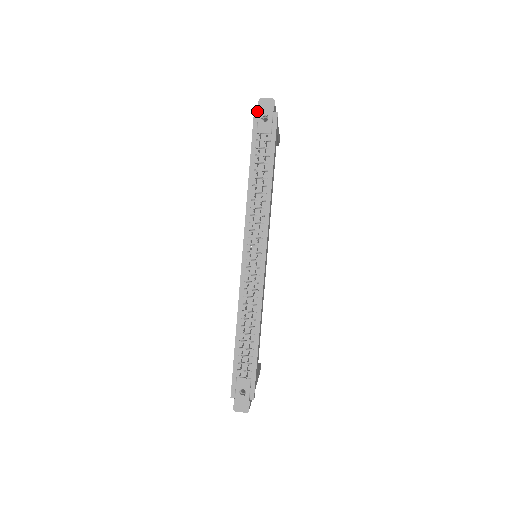
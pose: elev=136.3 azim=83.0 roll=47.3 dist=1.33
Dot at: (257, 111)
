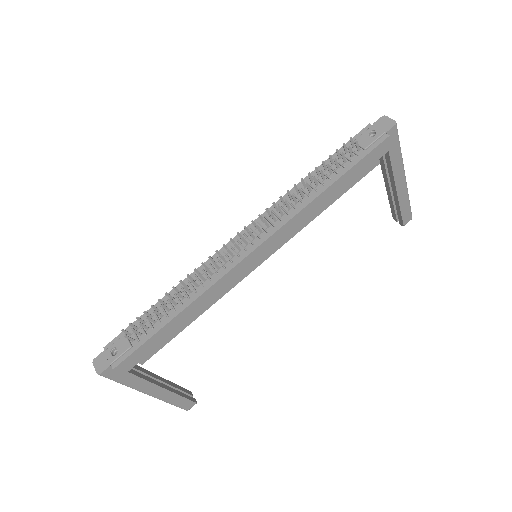
Dot at: (372, 125)
